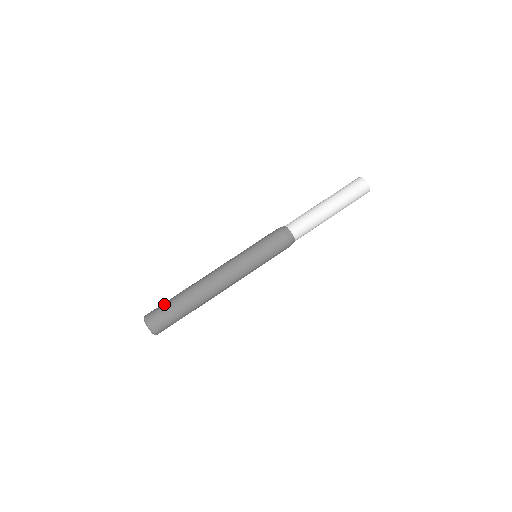
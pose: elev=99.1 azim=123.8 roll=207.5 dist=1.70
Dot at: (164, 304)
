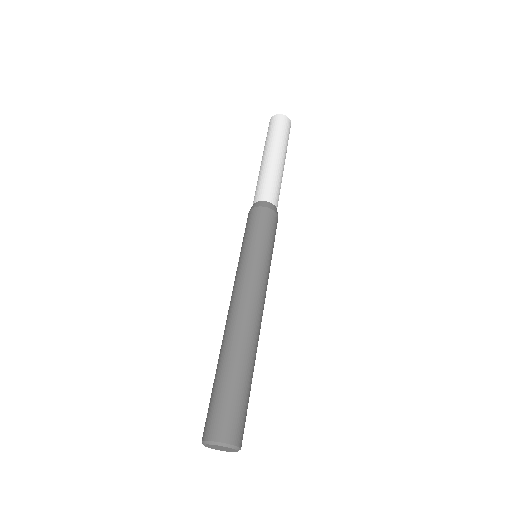
Dot at: (214, 398)
